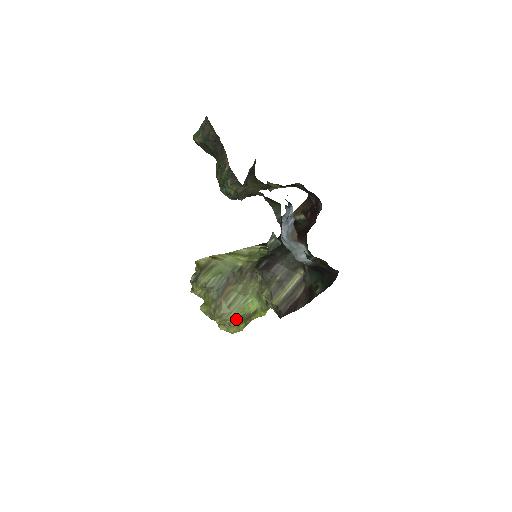
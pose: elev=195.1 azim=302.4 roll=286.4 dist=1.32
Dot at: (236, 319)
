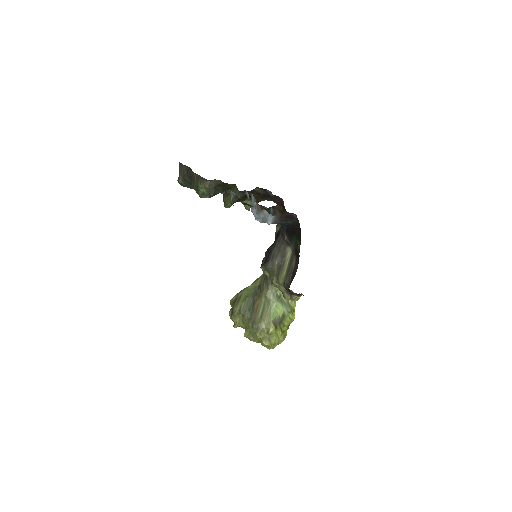
Dot at: (270, 325)
